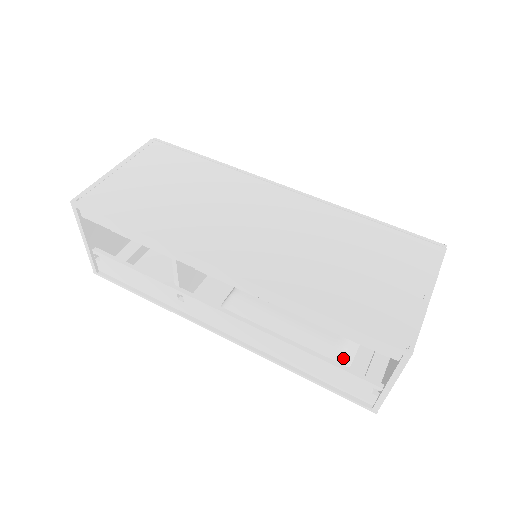
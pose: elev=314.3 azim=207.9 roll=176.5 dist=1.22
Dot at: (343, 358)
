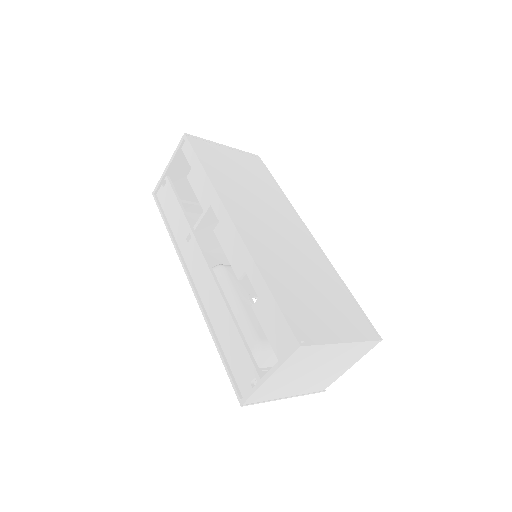
Dot at: occluded
